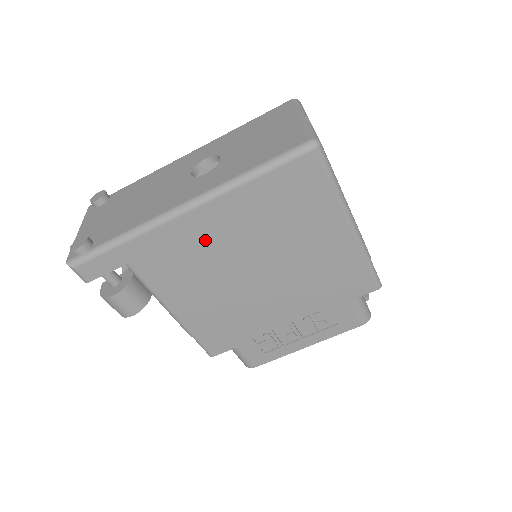
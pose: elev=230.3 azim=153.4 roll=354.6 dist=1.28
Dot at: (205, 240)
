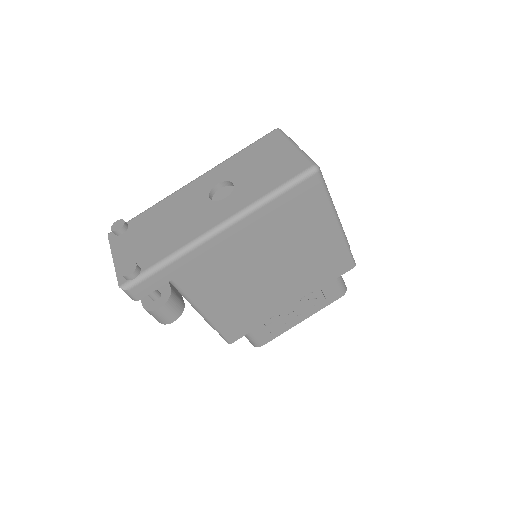
Dot at: (234, 251)
